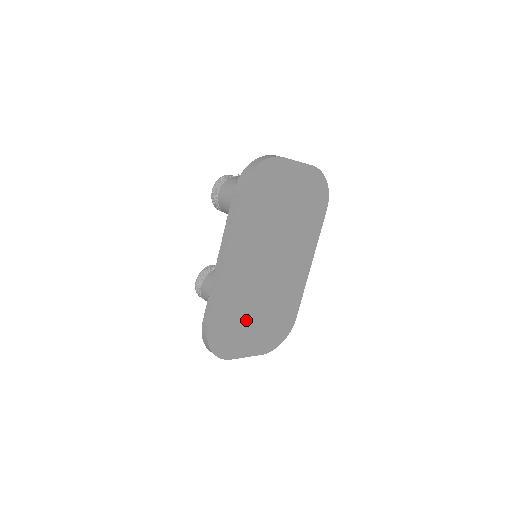
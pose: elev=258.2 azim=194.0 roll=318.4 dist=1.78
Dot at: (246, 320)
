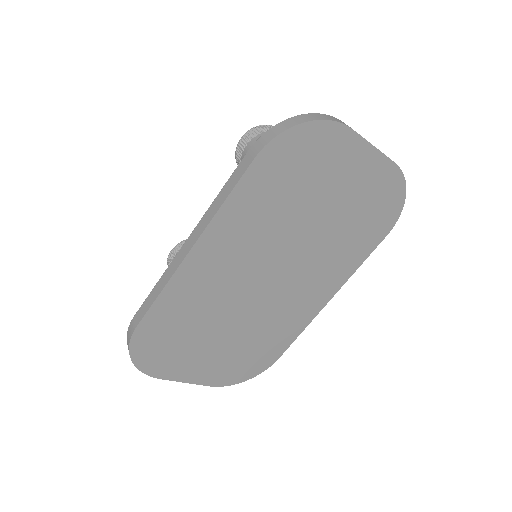
Dot at: (201, 338)
